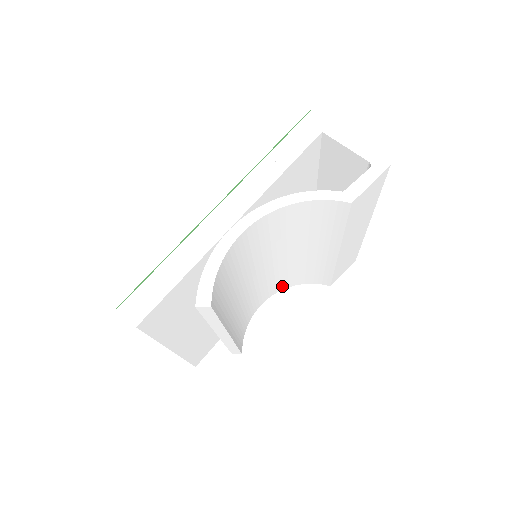
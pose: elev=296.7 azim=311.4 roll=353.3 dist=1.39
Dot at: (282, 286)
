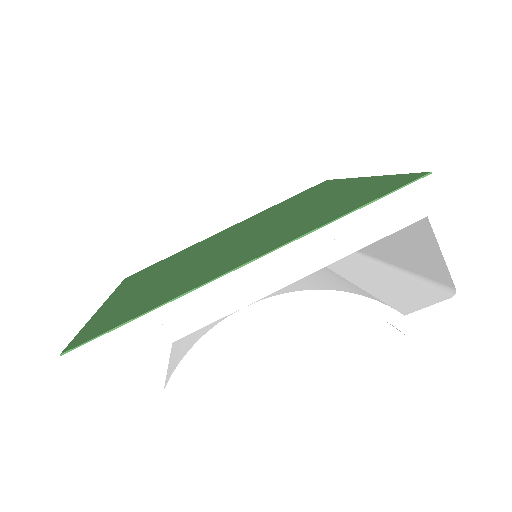
Dot at: occluded
